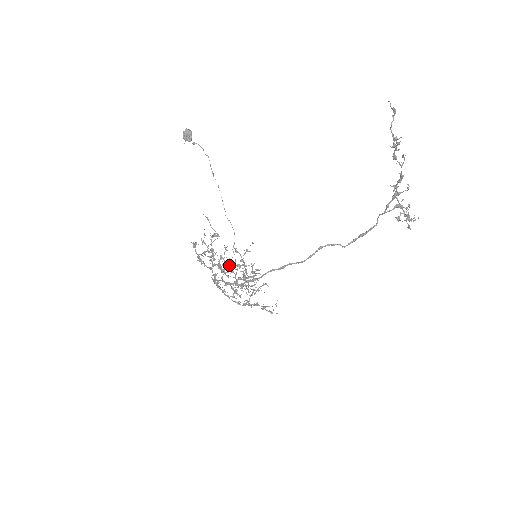
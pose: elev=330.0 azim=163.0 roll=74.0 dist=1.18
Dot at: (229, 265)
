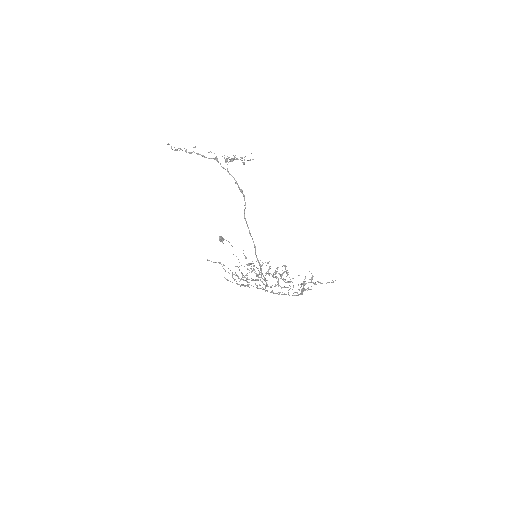
Dot at: occluded
